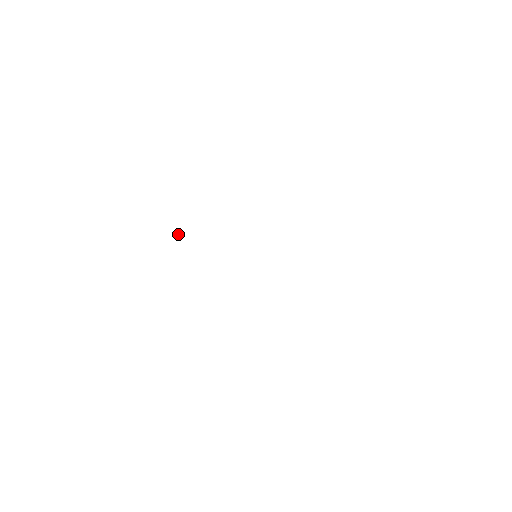
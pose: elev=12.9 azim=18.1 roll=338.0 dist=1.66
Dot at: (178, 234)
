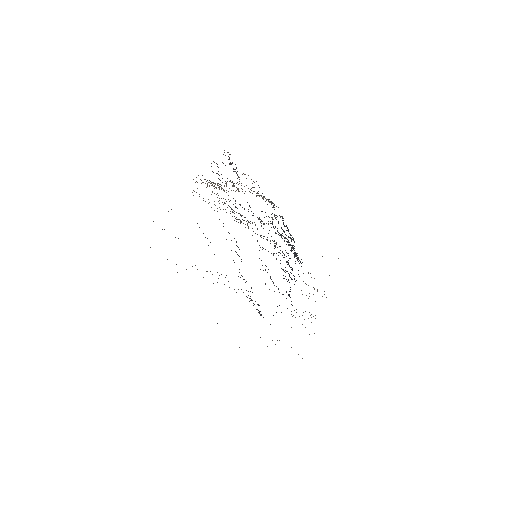
Dot at: occluded
